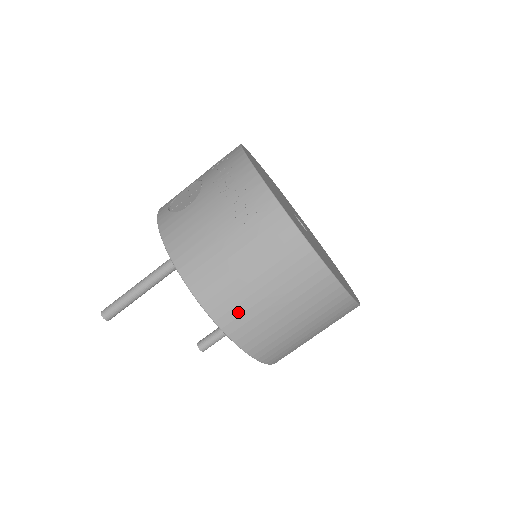
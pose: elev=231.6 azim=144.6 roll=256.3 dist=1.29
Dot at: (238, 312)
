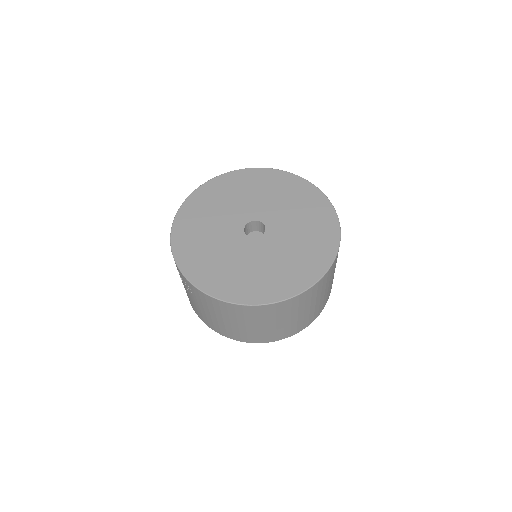
Dot at: (237, 334)
